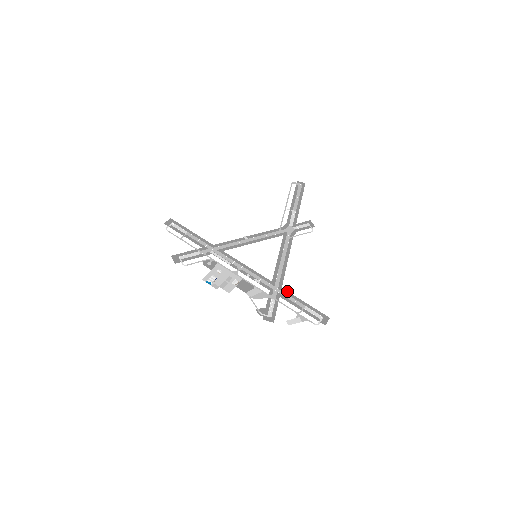
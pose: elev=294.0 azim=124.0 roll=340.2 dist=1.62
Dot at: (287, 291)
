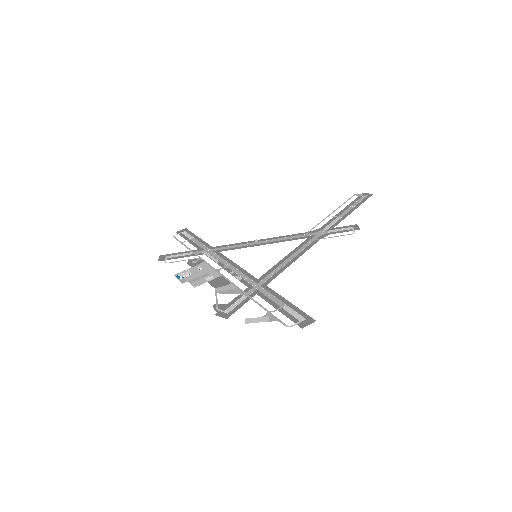
Dot at: (271, 289)
